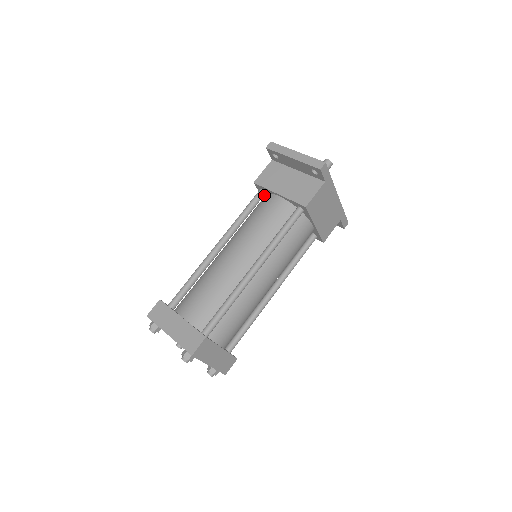
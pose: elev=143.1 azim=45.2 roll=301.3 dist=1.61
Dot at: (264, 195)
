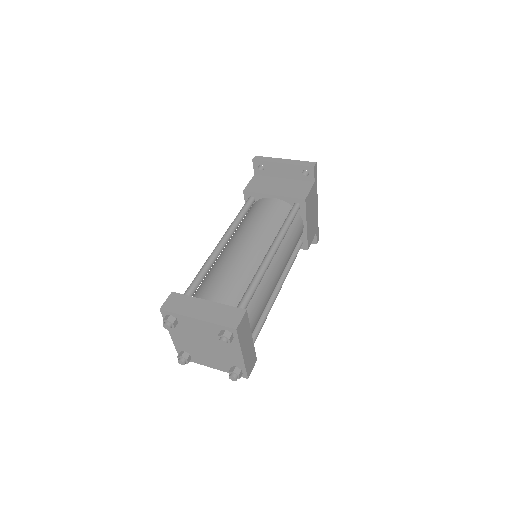
Dot at: occluded
